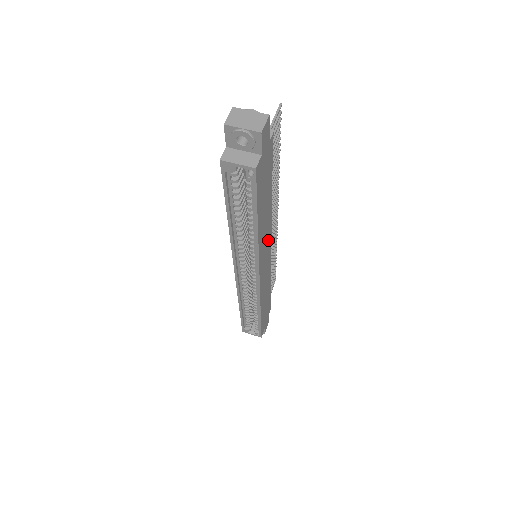
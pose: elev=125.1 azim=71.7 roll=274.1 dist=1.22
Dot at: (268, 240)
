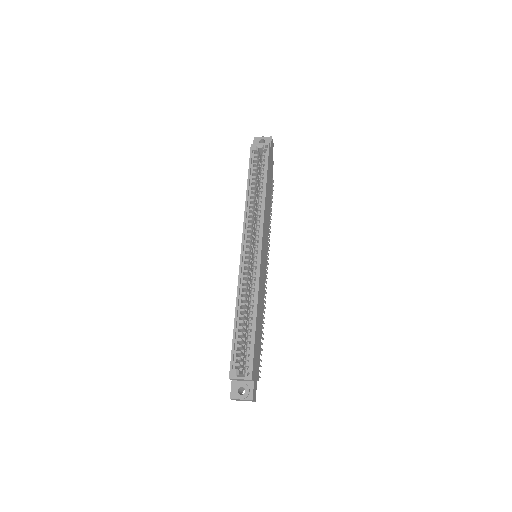
Dot at: (267, 238)
